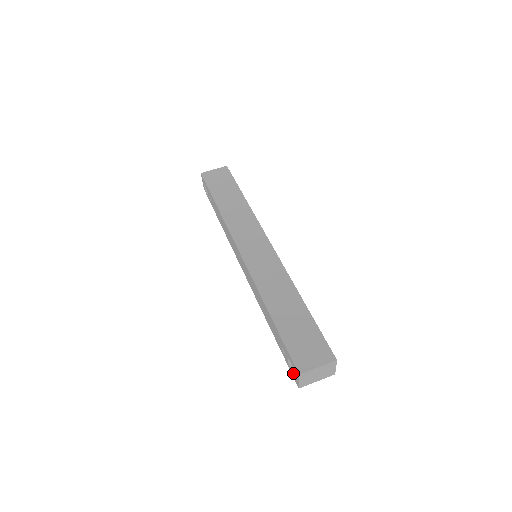
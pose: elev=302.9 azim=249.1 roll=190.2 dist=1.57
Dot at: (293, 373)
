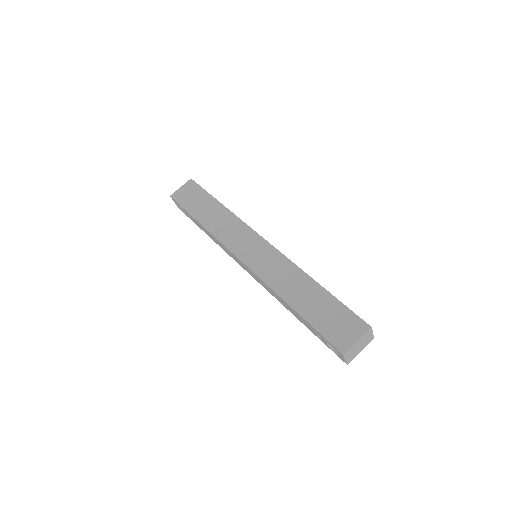
Dot at: (336, 353)
